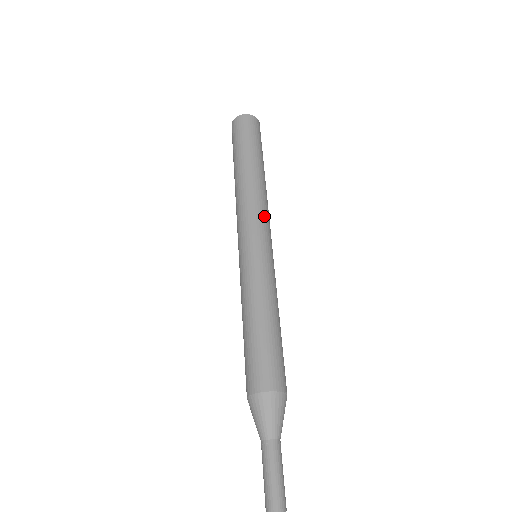
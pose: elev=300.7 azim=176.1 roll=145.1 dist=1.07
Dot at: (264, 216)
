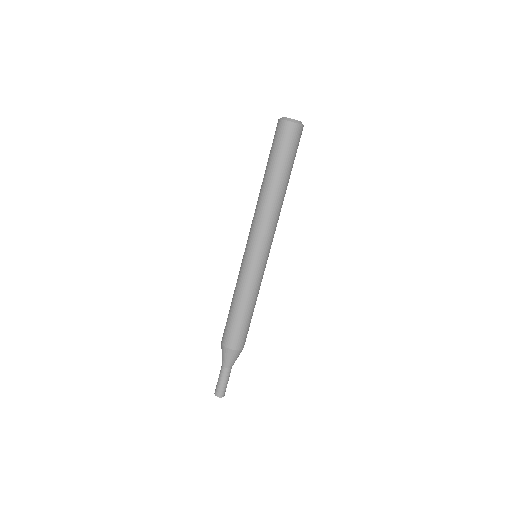
Dot at: occluded
